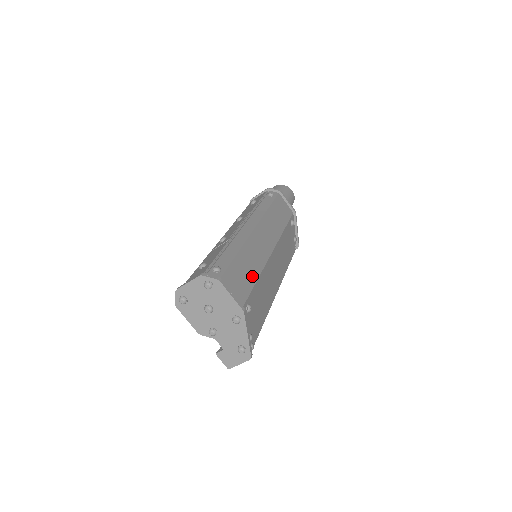
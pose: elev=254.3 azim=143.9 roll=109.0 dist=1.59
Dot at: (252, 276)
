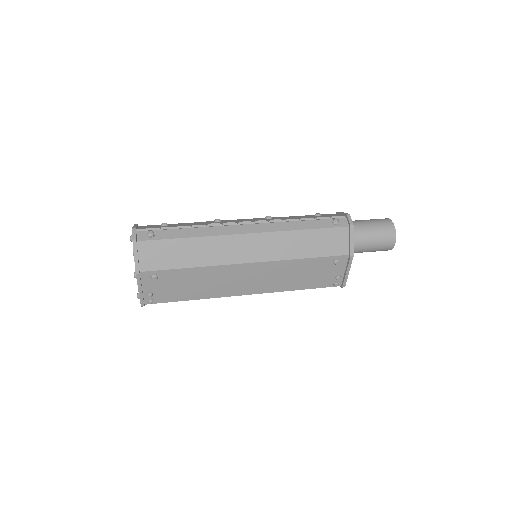
Dot at: (186, 262)
